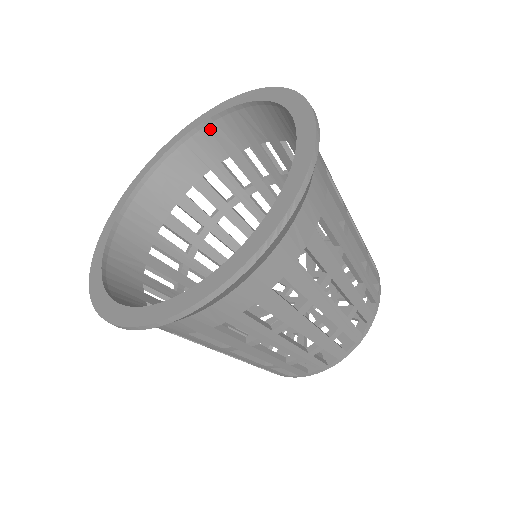
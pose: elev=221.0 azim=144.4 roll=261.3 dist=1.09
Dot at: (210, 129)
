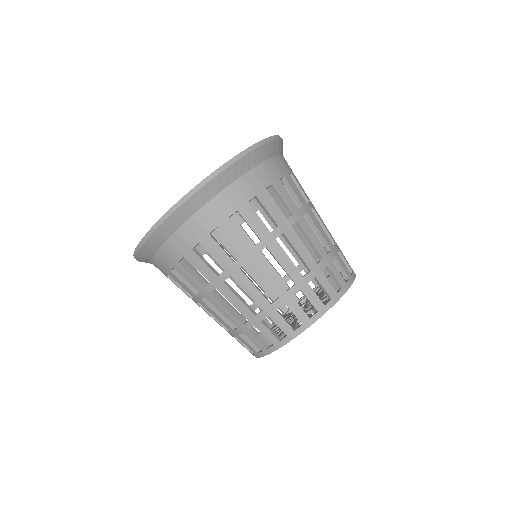
Dot at: occluded
